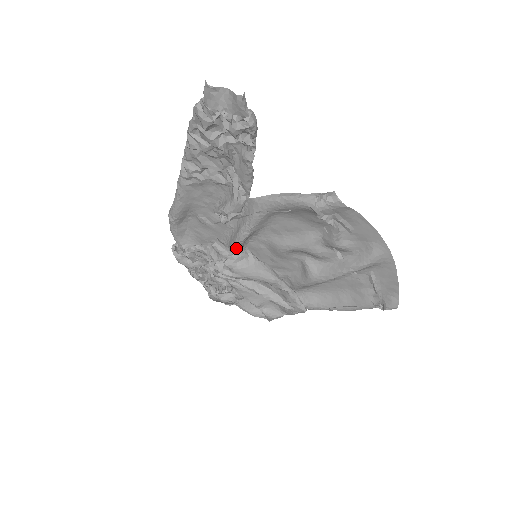
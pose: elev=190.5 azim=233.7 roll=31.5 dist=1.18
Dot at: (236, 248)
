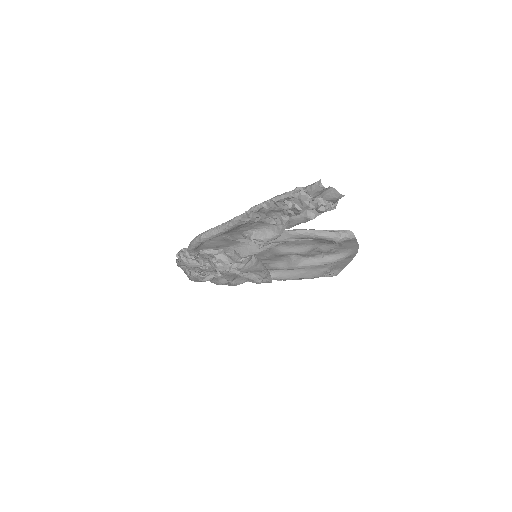
Dot at: (250, 256)
